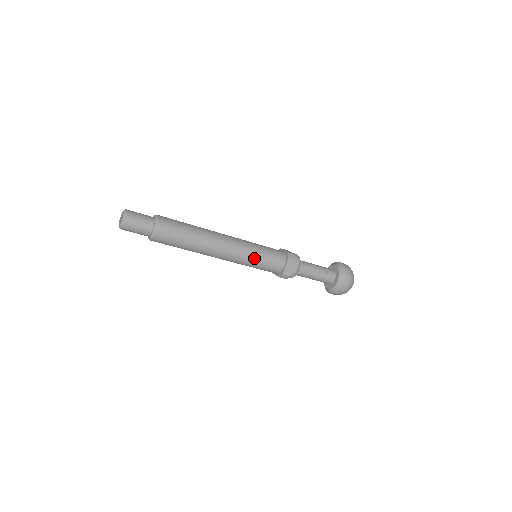
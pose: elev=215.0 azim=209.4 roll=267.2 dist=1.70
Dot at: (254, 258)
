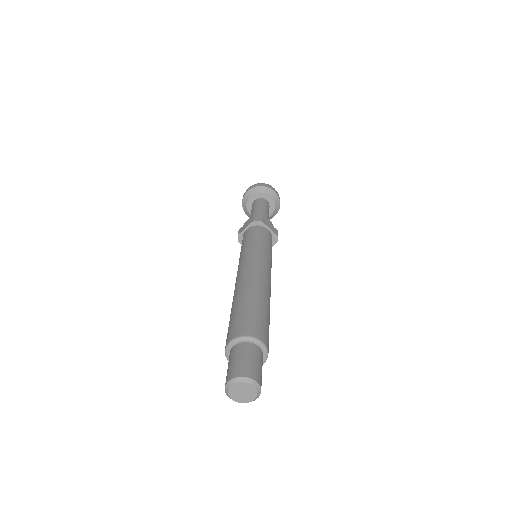
Dot at: occluded
